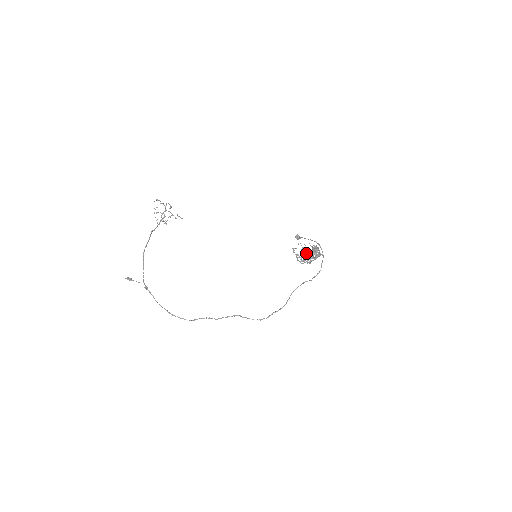
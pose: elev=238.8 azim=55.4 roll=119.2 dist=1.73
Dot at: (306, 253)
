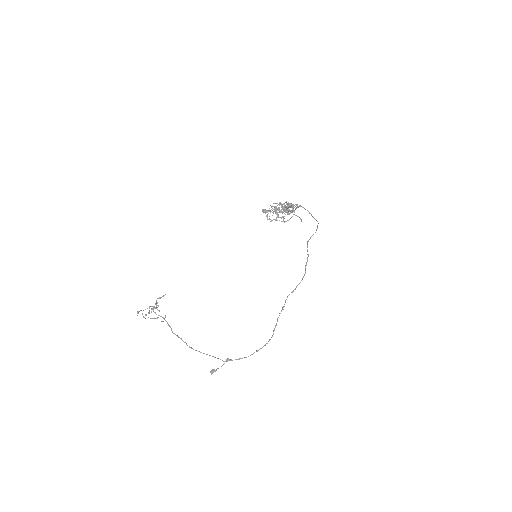
Dot at: occluded
